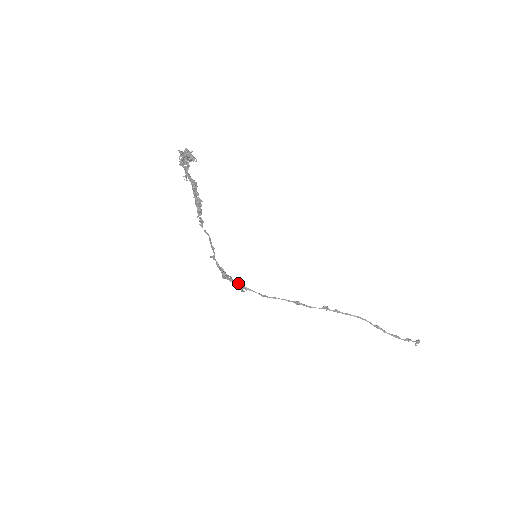
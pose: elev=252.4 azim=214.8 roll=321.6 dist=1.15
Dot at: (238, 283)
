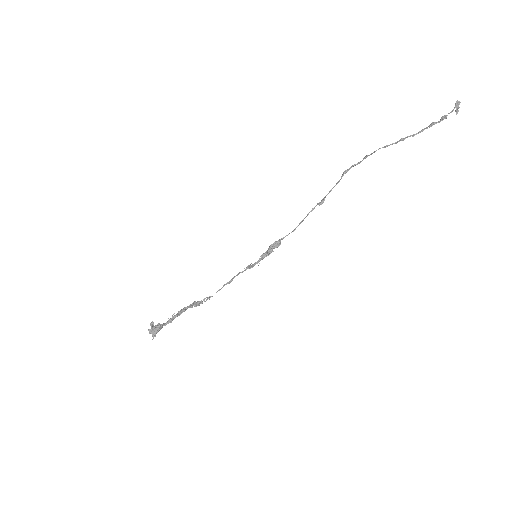
Dot at: (270, 252)
